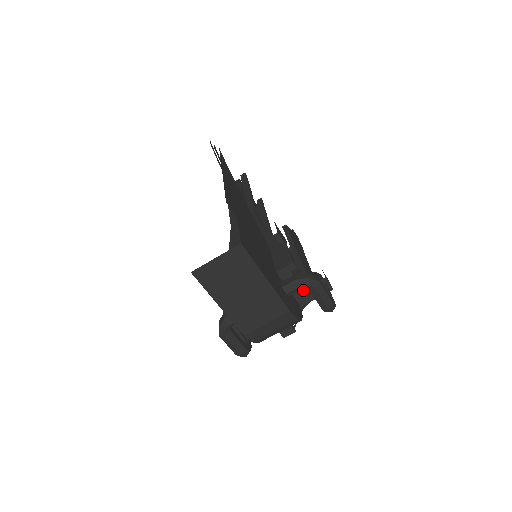
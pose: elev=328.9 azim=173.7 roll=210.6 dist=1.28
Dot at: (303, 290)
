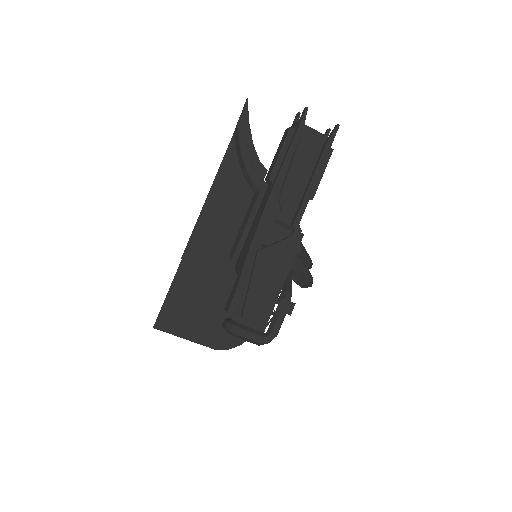
Dot at: occluded
